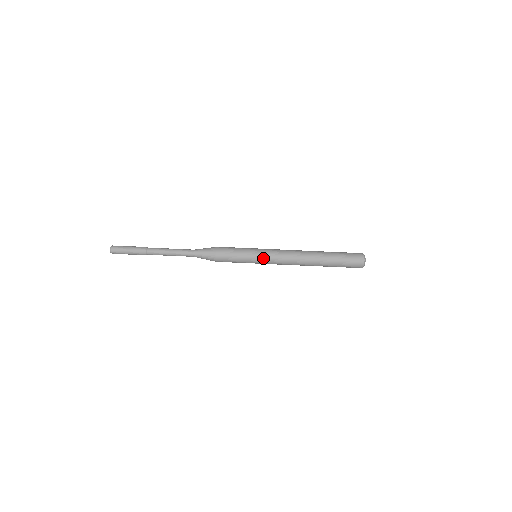
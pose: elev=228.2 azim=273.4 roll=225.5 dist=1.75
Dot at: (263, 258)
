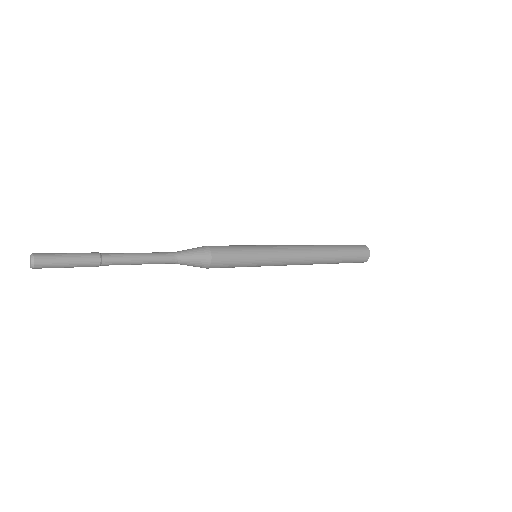
Dot at: occluded
